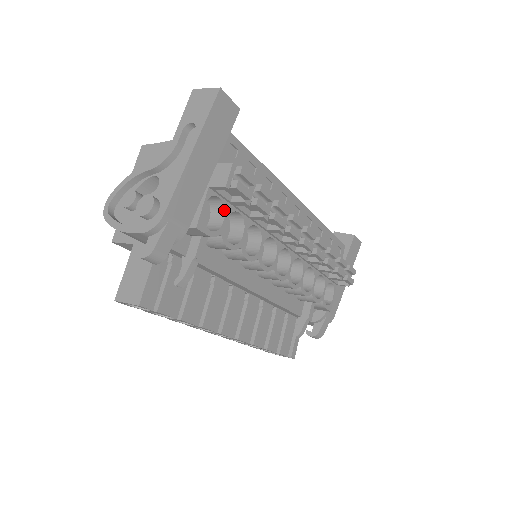
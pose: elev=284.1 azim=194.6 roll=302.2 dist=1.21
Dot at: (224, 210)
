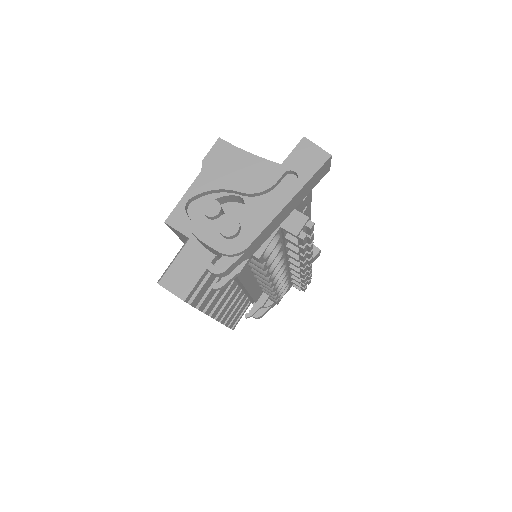
Dot at: (277, 242)
